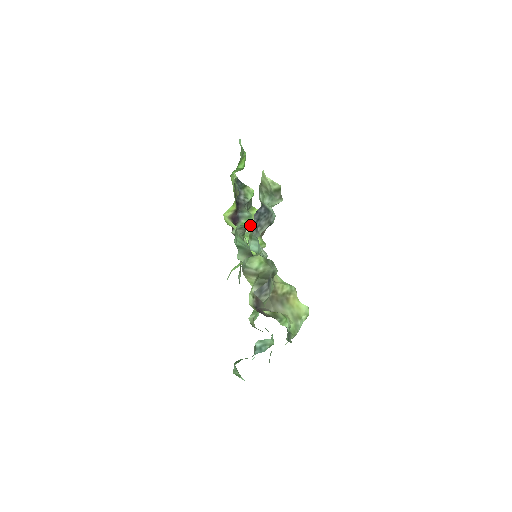
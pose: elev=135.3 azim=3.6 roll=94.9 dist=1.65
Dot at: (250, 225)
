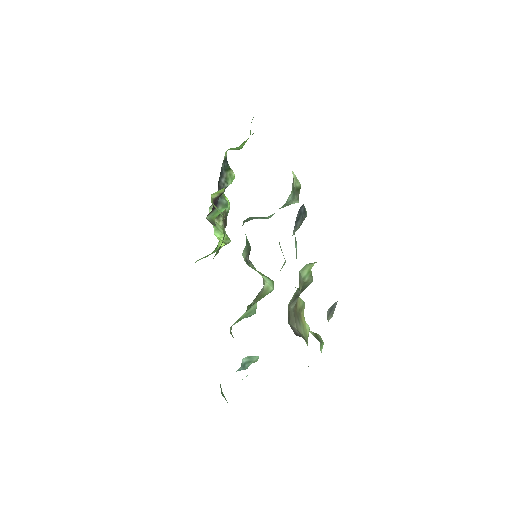
Dot at: (255, 218)
